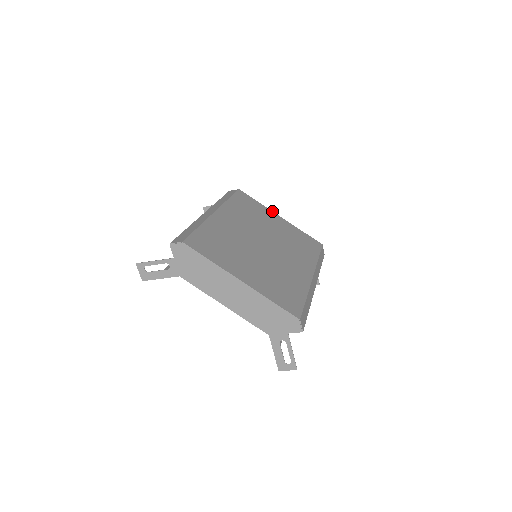
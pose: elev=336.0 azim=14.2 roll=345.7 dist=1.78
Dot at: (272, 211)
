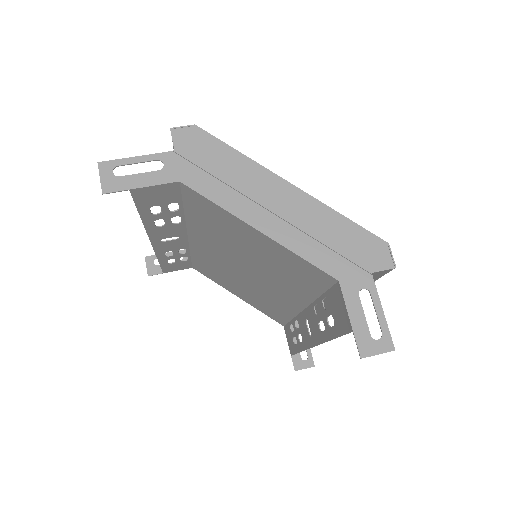
Dot at: occluded
